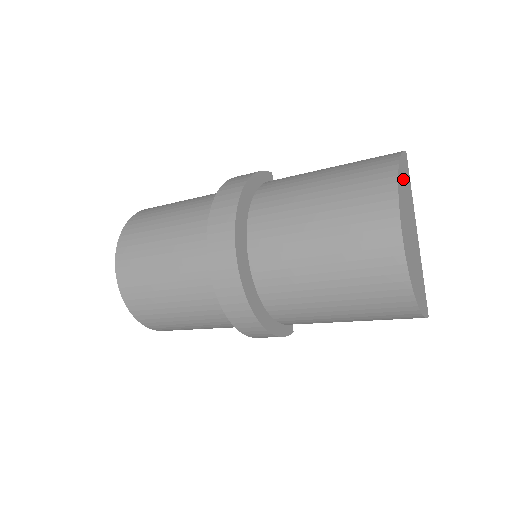
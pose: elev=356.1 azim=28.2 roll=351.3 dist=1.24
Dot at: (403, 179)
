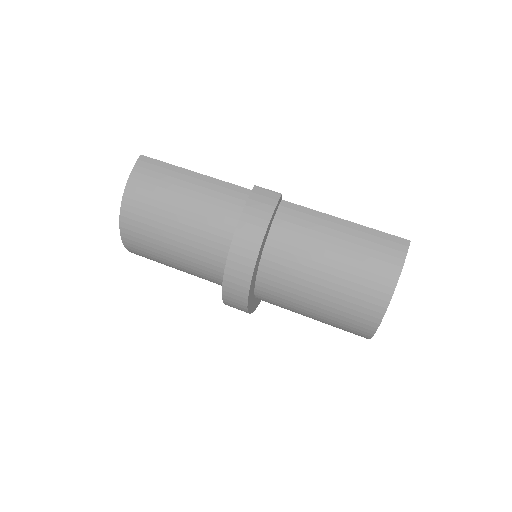
Dot at: occluded
